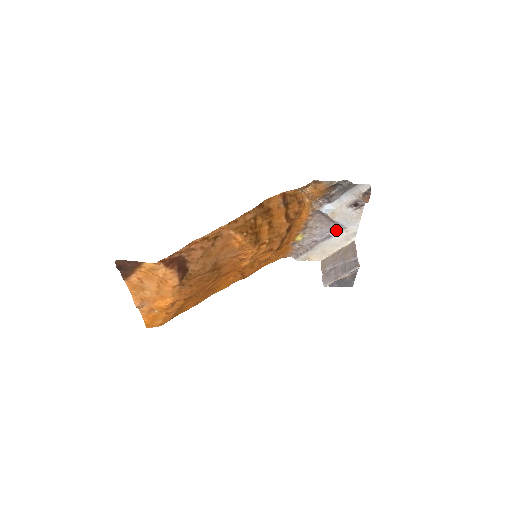
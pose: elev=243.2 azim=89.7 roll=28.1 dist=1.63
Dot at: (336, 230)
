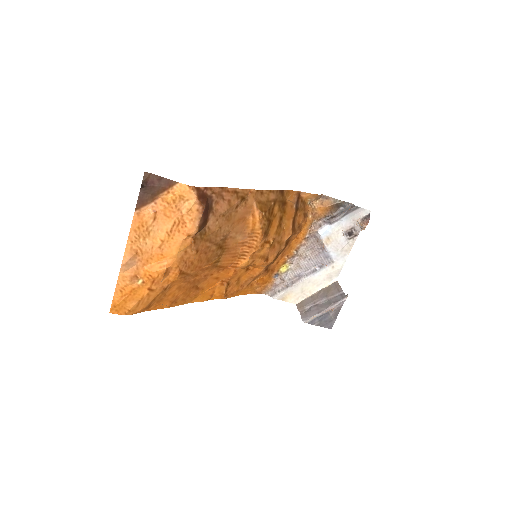
Dot at: (323, 264)
